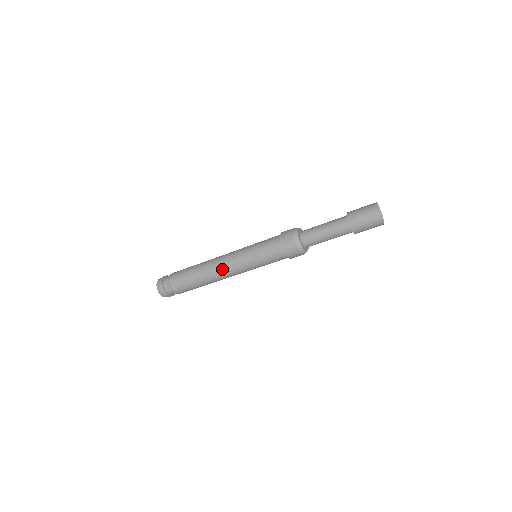
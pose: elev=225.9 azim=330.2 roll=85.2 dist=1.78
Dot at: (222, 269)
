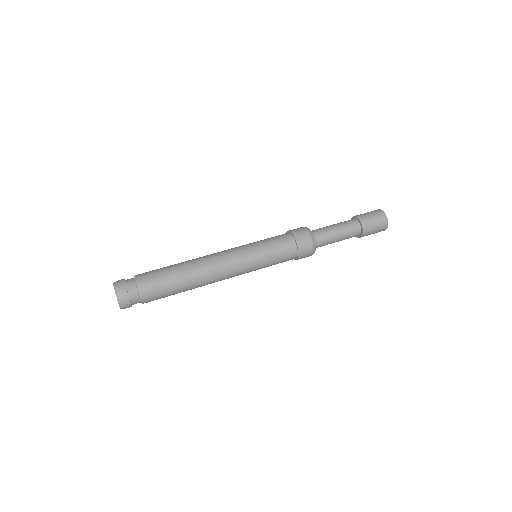
Dot at: (222, 277)
